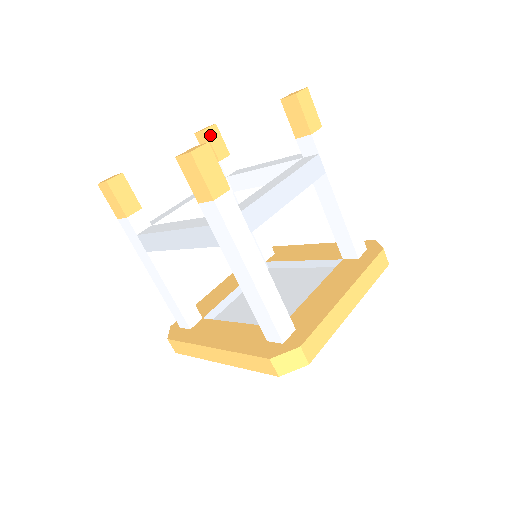
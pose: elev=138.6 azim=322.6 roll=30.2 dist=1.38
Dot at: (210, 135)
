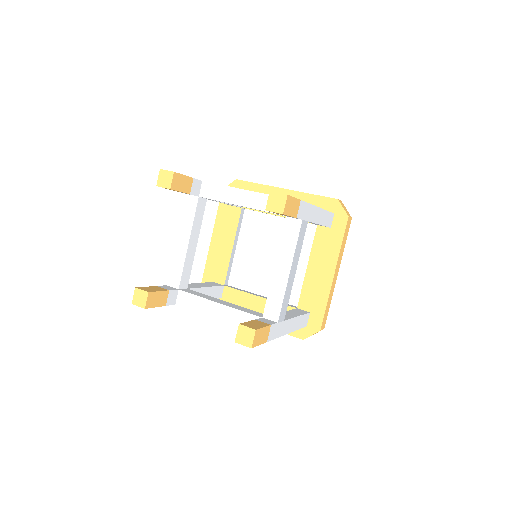
Dot at: (175, 187)
